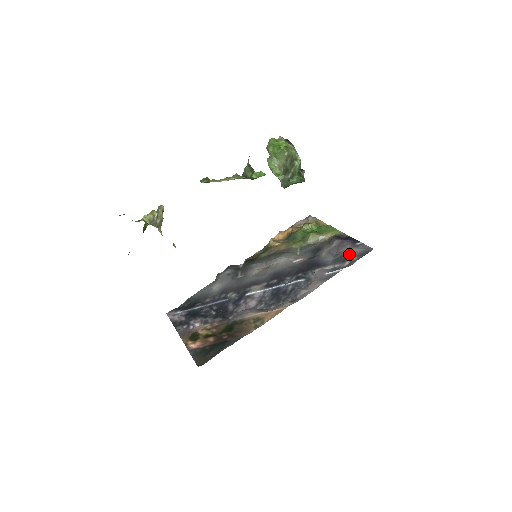
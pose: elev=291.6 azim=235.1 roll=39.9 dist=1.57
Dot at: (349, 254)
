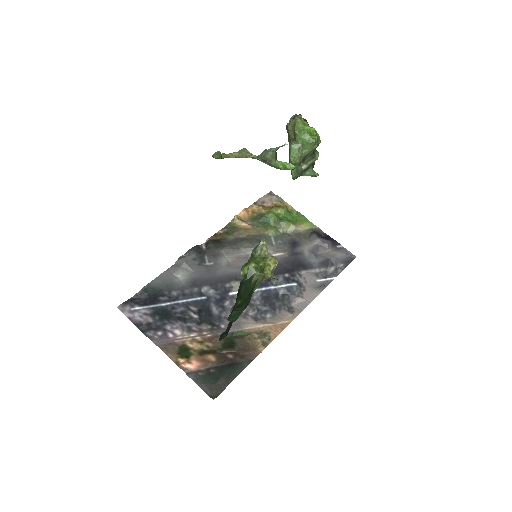
Dot at: (335, 259)
